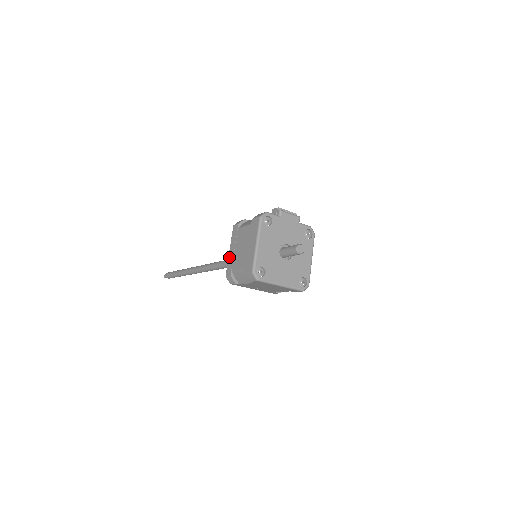
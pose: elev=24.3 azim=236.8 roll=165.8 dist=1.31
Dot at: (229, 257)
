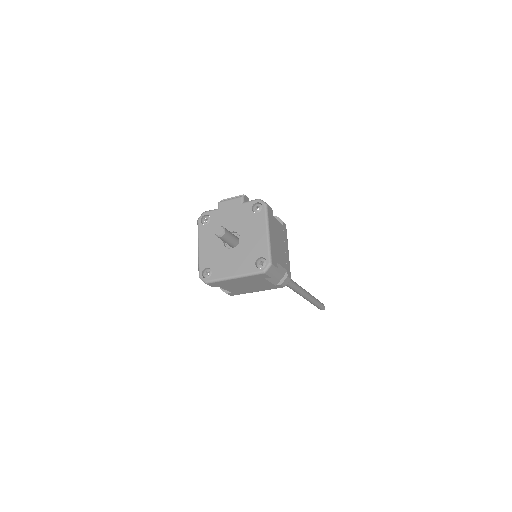
Dot at: occluded
